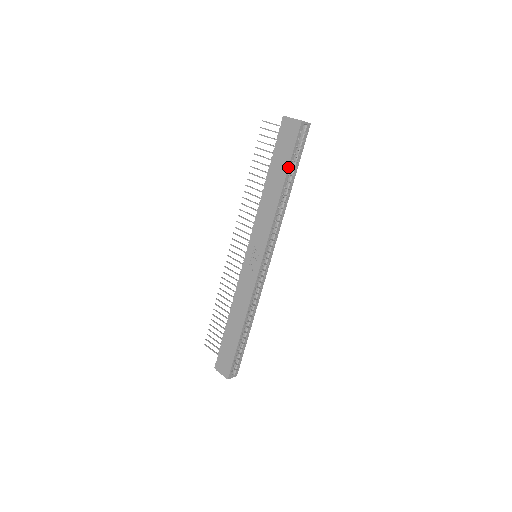
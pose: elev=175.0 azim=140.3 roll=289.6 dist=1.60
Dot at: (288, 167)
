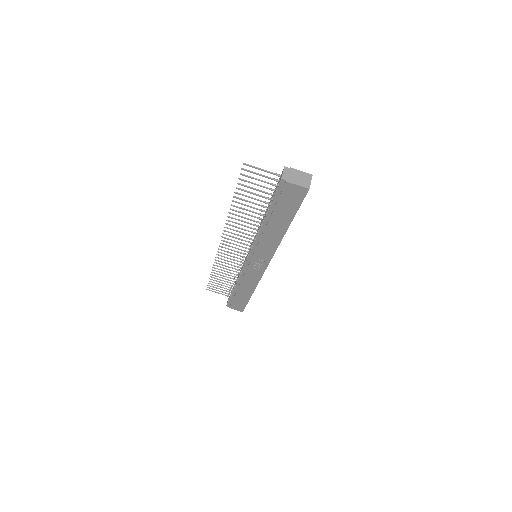
Dot at: (293, 218)
